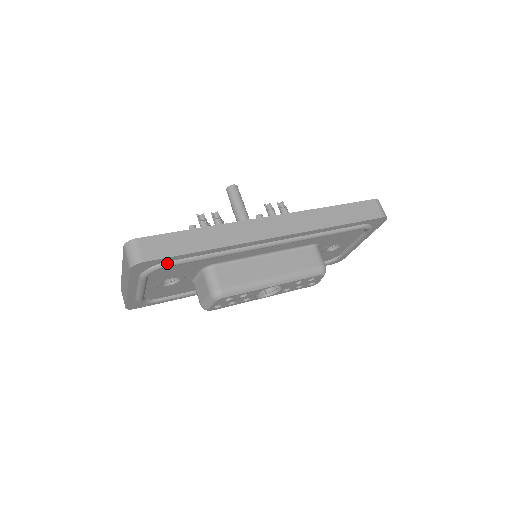
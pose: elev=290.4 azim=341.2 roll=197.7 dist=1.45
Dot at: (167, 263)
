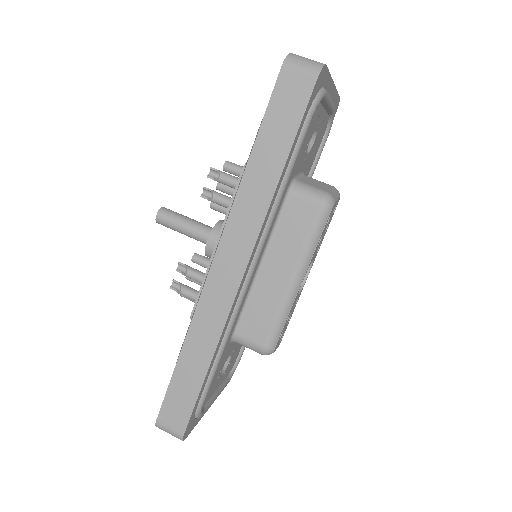
Dot at: (199, 404)
